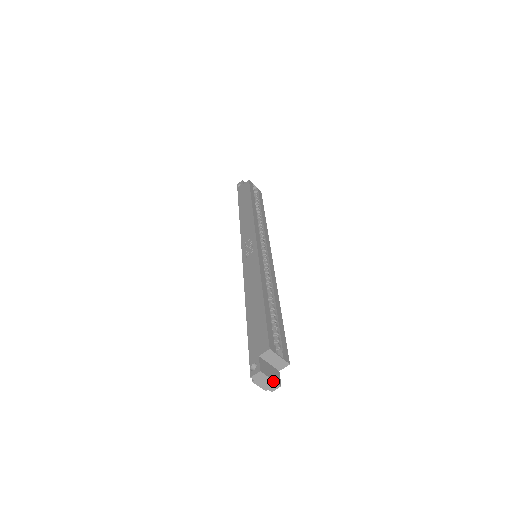
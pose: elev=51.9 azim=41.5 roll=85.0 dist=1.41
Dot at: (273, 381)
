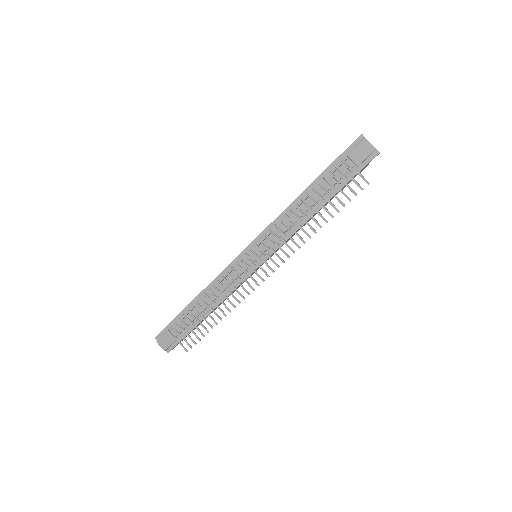
Dot at: occluded
